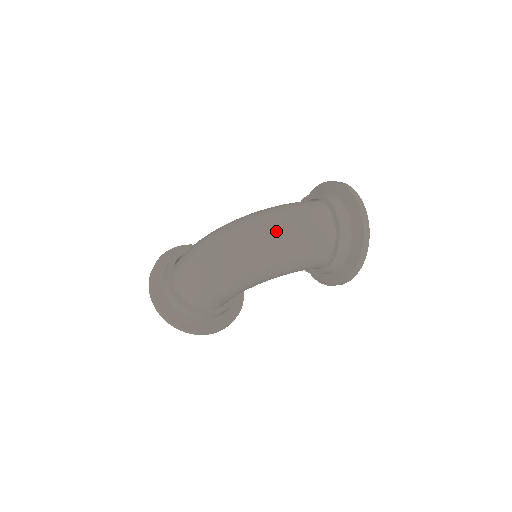
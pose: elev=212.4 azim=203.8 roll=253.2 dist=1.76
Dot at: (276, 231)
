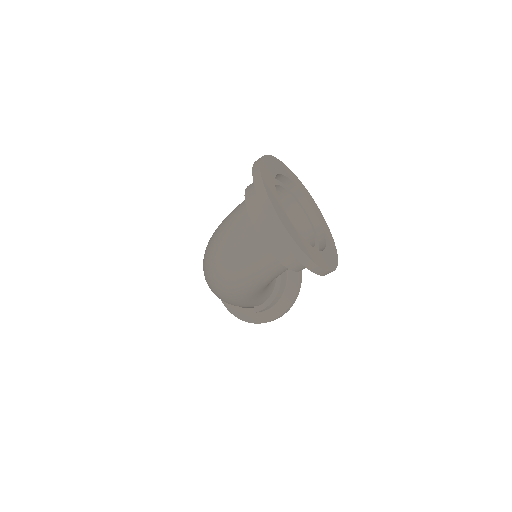
Dot at: (219, 263)
